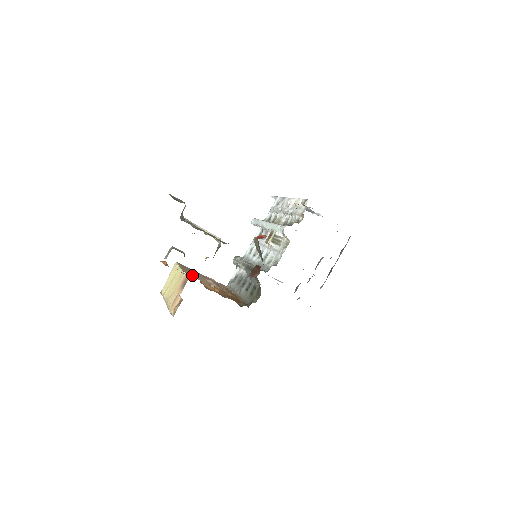
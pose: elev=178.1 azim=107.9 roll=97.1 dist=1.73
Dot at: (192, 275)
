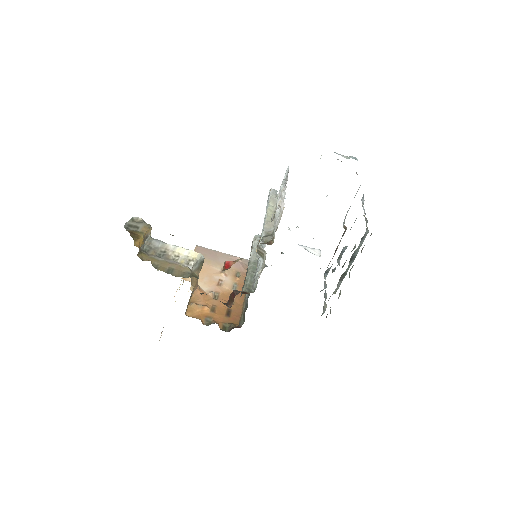
Dot at: occluded
